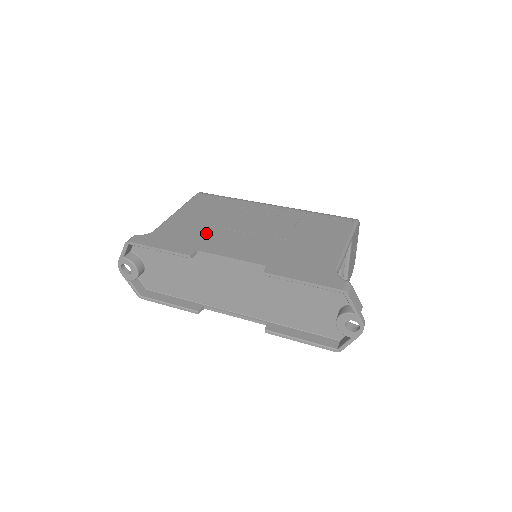
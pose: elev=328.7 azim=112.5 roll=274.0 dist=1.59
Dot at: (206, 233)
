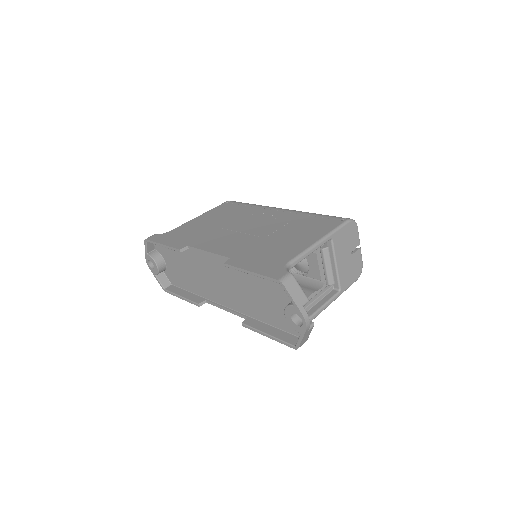
Dot at: (206, 232)
